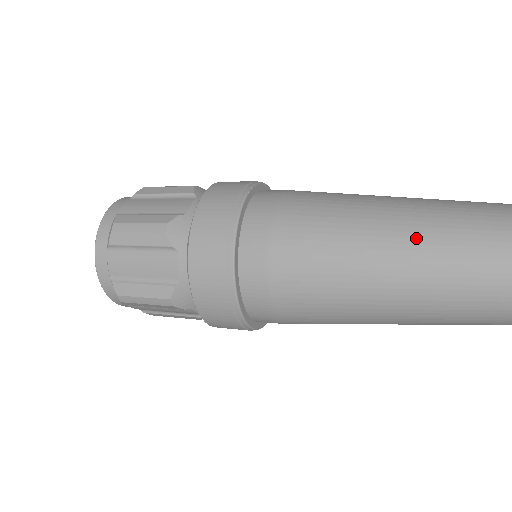
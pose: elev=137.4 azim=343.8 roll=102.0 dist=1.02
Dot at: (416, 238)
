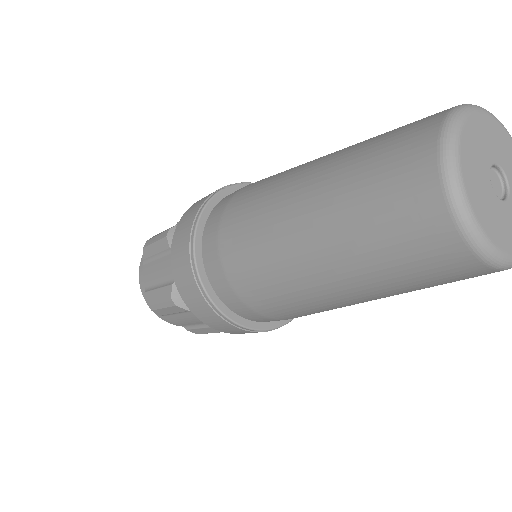
Dot at: (329, 173)
